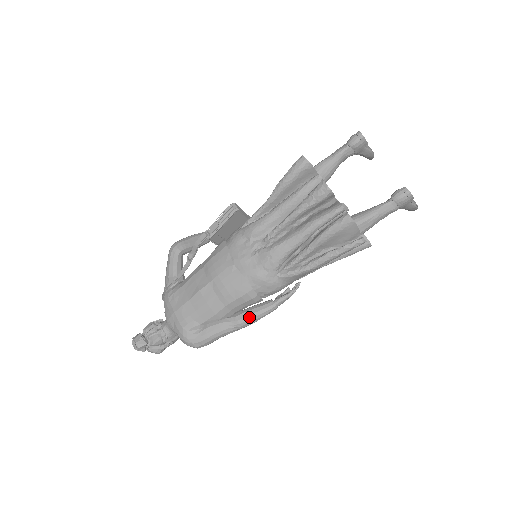
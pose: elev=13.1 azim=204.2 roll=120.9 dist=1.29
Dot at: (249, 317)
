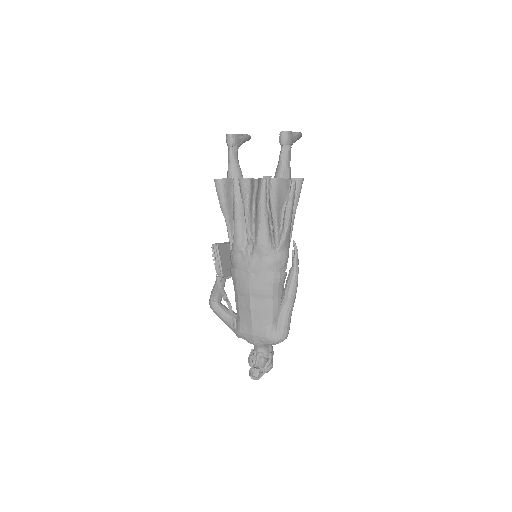
Dot at: (291, 289)
